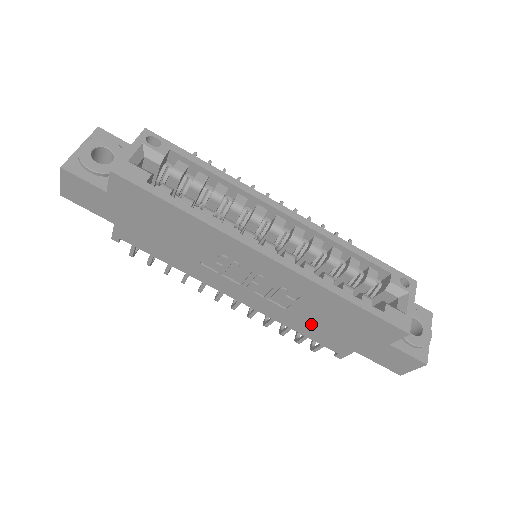
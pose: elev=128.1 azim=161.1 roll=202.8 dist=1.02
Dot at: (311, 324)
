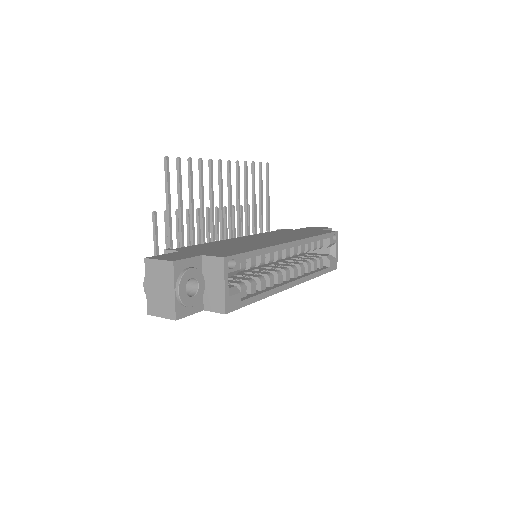
Dot at: occluded
